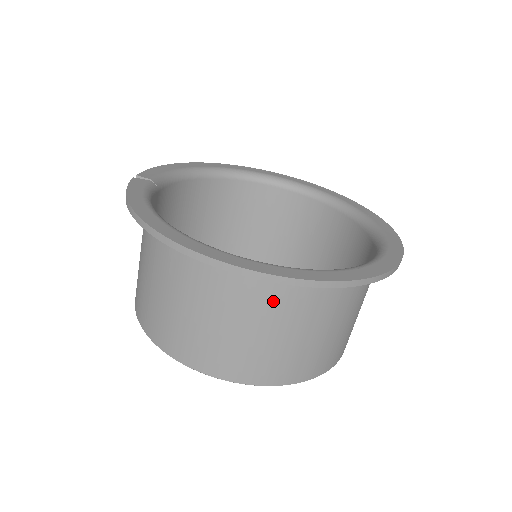
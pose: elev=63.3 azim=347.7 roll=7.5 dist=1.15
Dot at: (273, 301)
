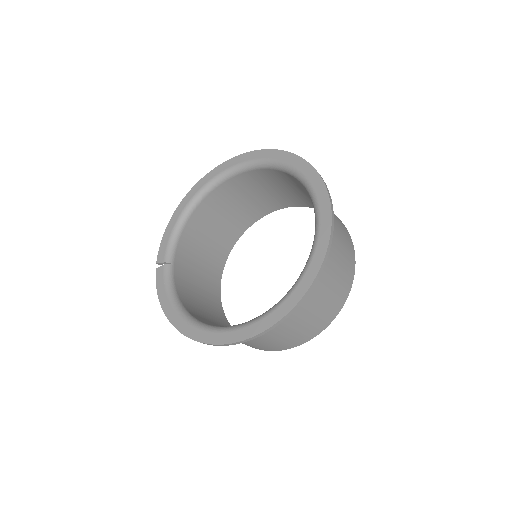
Dot at: occluded
